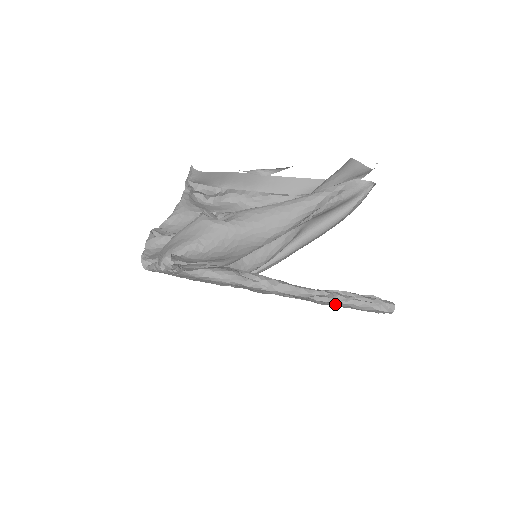
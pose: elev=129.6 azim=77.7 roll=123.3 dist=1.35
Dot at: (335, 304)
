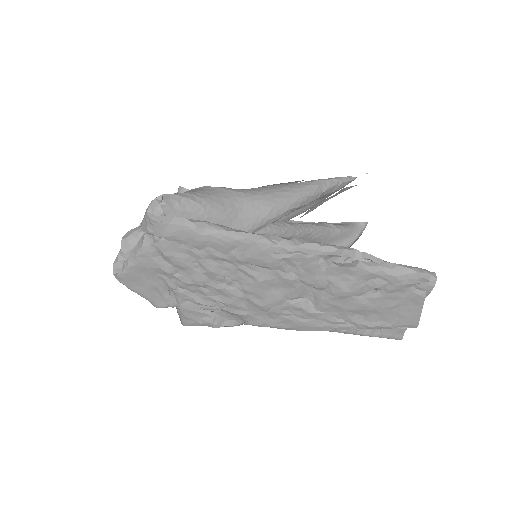
Dot at: (364, 274)
